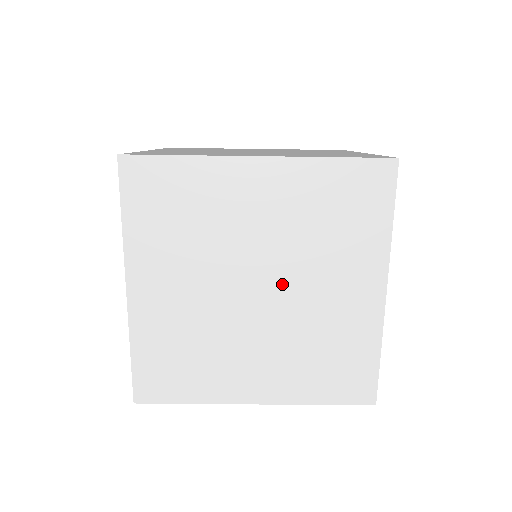
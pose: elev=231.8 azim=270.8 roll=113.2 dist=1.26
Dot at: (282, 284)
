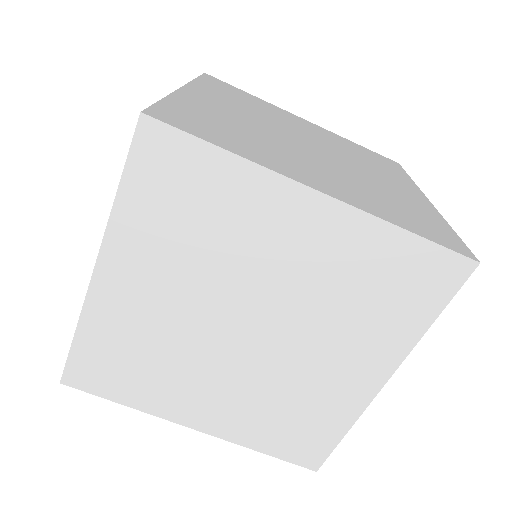
Dot at: (278, 335)
